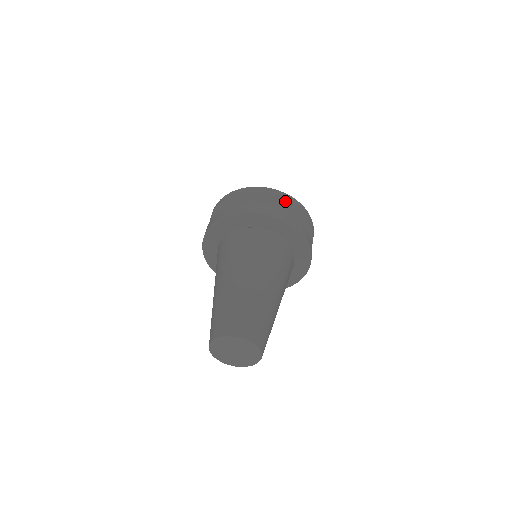
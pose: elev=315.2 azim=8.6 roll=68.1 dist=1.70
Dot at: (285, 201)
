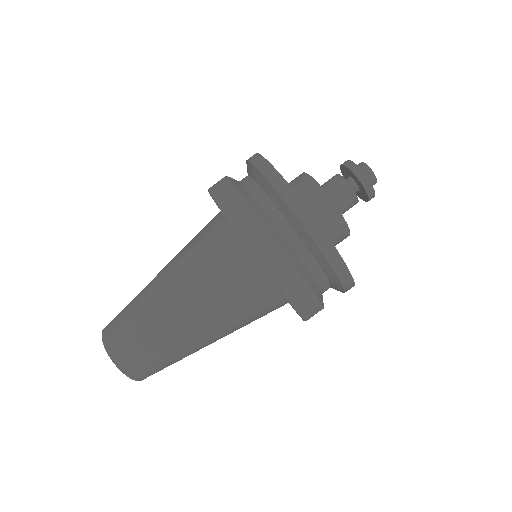
Dot at: (340, 287)
